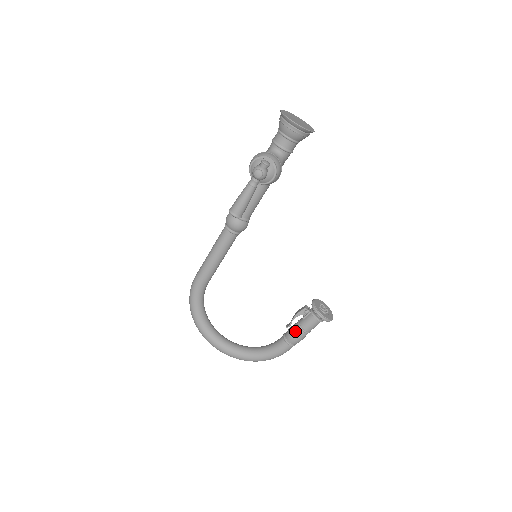
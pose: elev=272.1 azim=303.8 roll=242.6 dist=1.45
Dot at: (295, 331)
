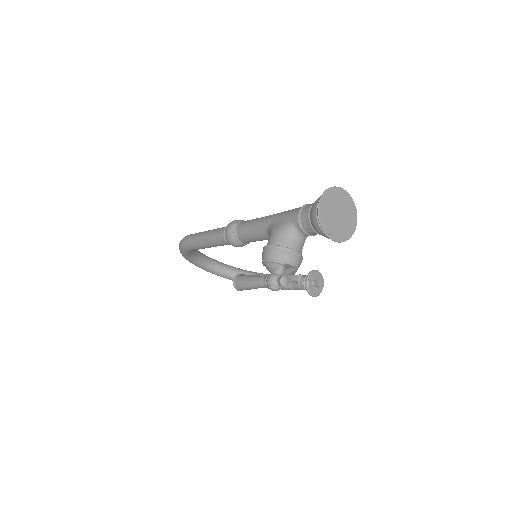
Dot at: (285, 287)
